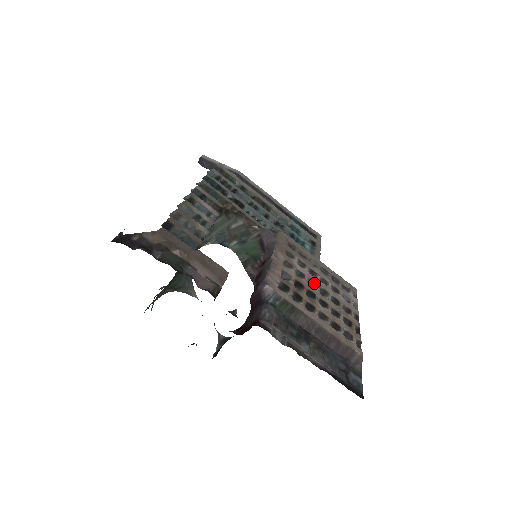
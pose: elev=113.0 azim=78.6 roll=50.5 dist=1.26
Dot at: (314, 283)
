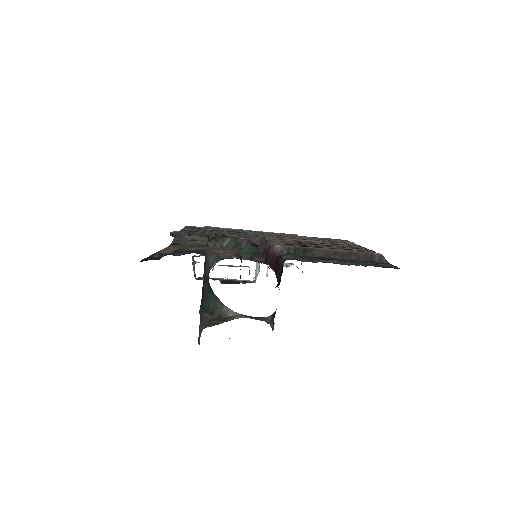
Dot at: (311, 242)
